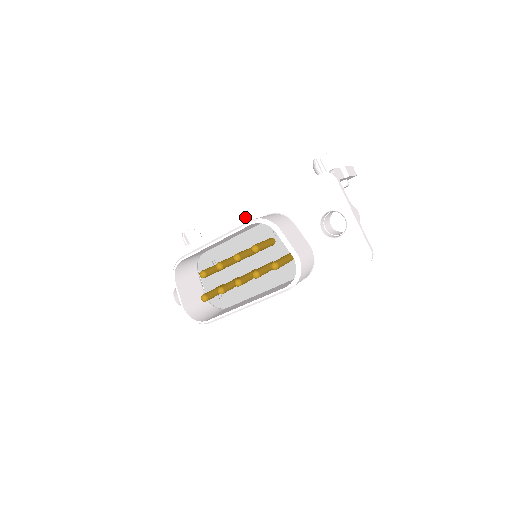
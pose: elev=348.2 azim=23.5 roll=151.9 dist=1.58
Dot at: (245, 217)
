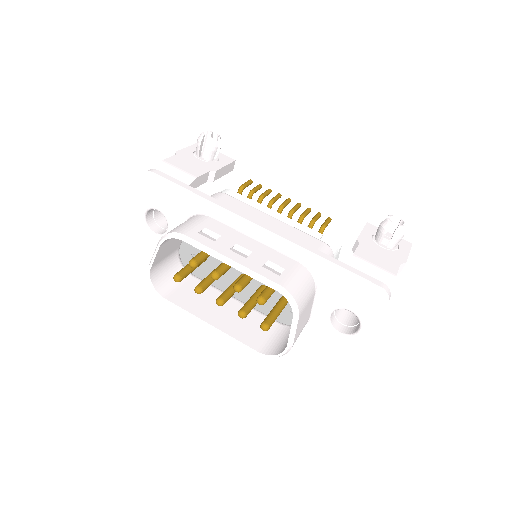
Dot at: (278, 238)
